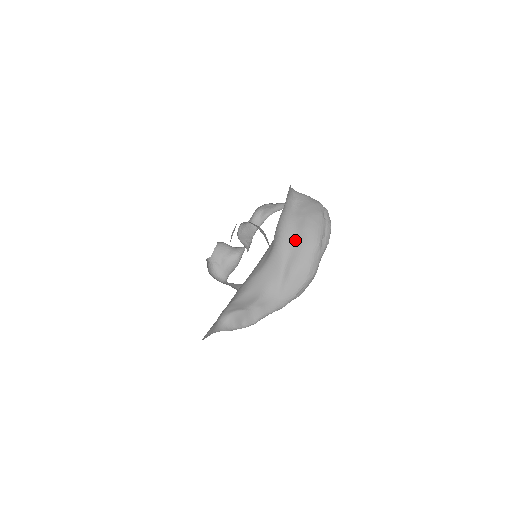
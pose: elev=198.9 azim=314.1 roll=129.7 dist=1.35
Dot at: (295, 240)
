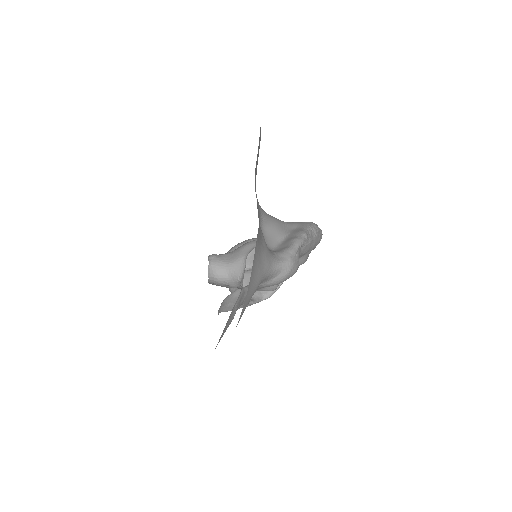
Dot at: occluded
